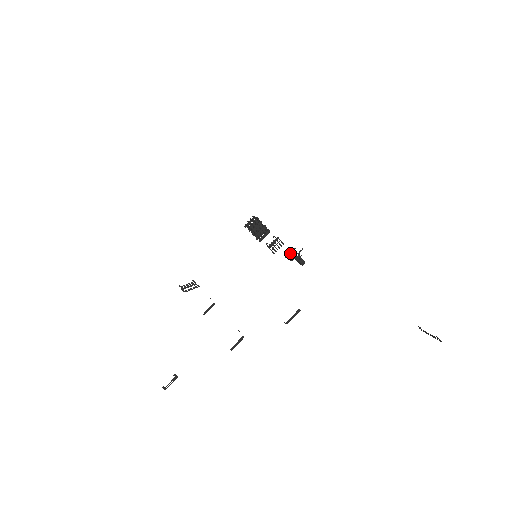
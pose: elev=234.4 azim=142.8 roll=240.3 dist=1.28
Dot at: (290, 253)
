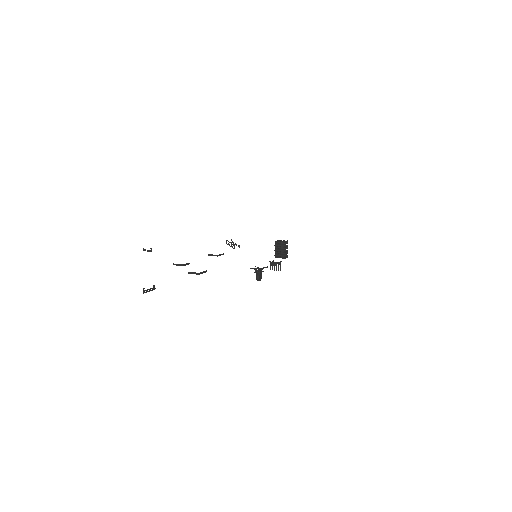
Dot at: occluded
